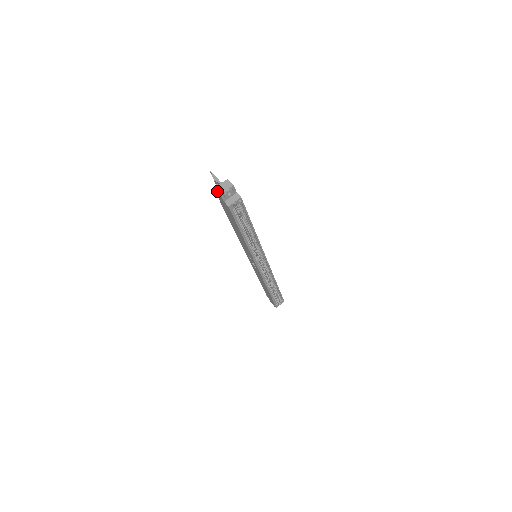
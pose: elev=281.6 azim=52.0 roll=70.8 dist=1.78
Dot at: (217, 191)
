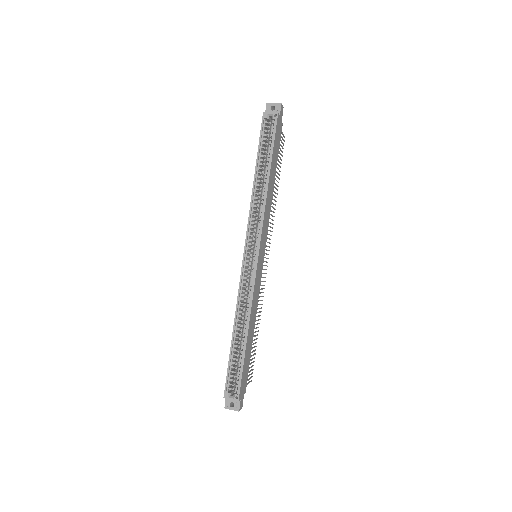
Dot at: occluded
